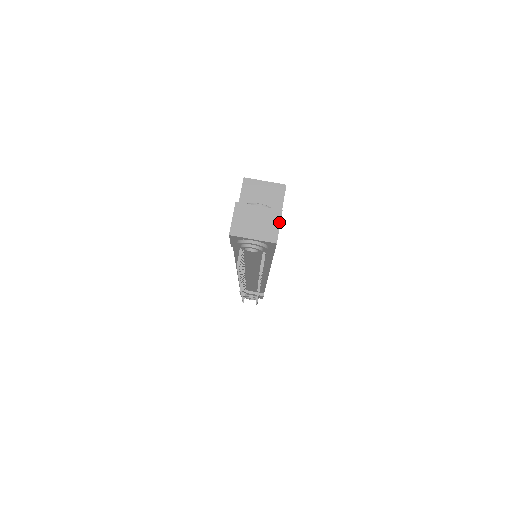
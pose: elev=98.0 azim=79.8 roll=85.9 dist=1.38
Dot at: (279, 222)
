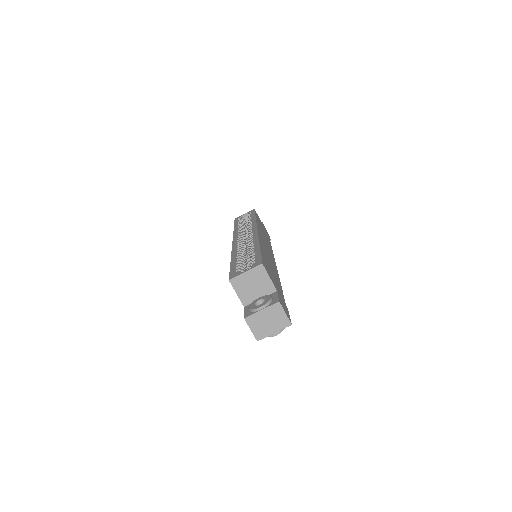
Dot at: (283, 311)
